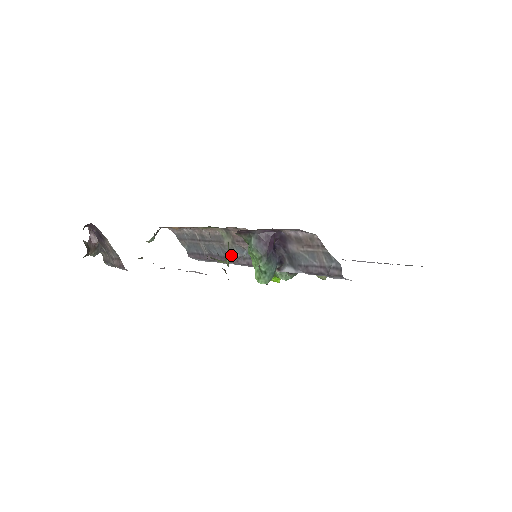
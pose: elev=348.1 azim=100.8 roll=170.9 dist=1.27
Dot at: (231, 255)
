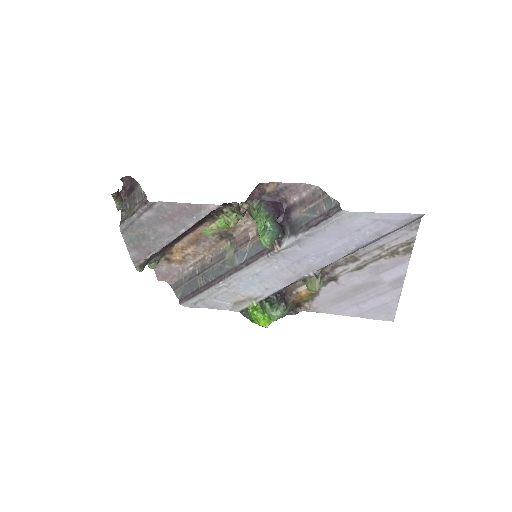
Dot at: (230, 268)
